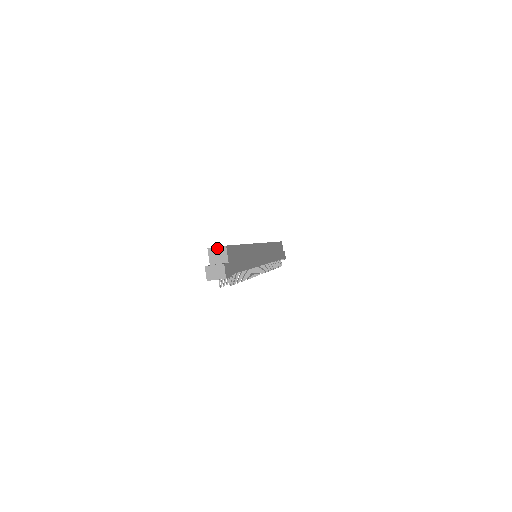
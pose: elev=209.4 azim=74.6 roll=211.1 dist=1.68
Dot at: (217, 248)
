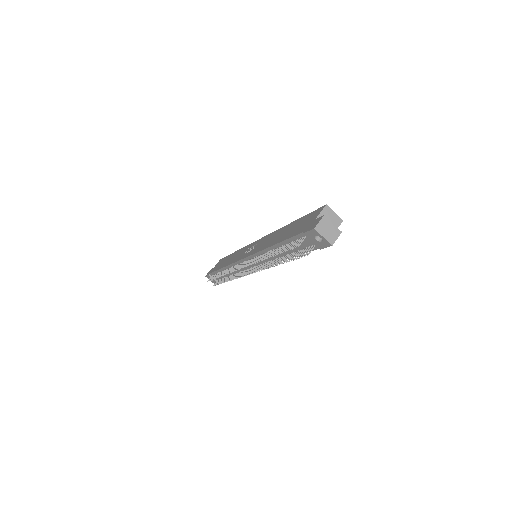
Dot at: (334, 214)
